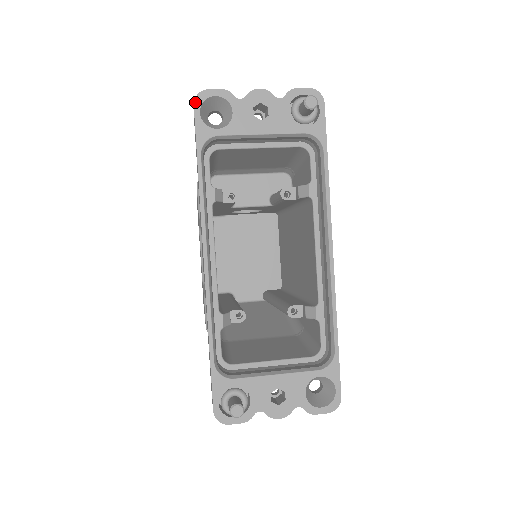
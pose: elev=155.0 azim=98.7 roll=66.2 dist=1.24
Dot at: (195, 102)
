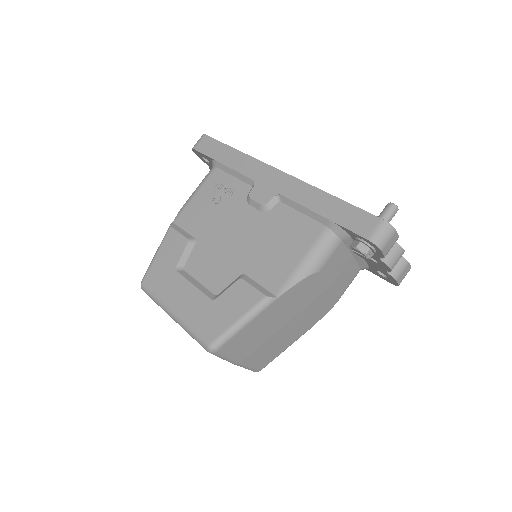
Dot at: (205, 135)
